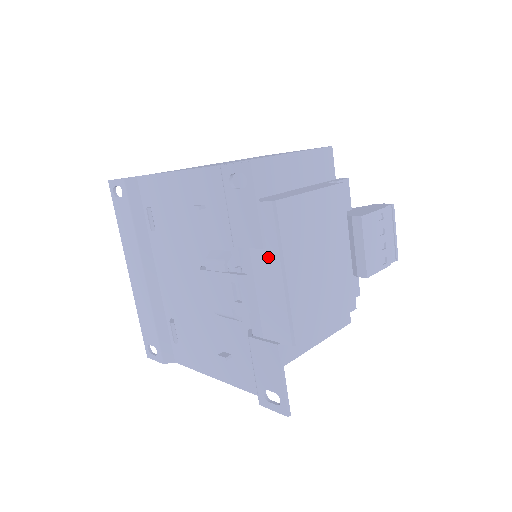
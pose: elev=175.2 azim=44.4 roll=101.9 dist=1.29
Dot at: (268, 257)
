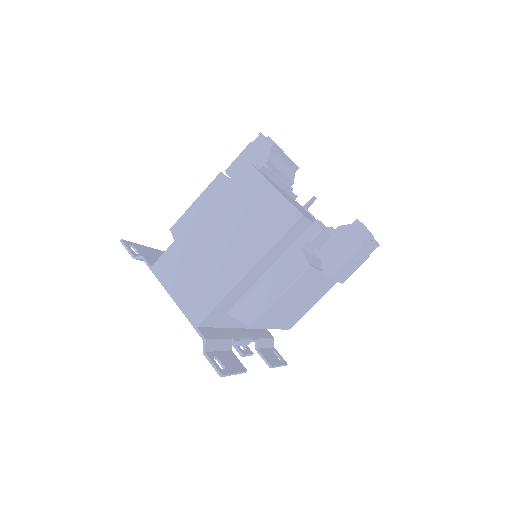
Dot at: occluded
